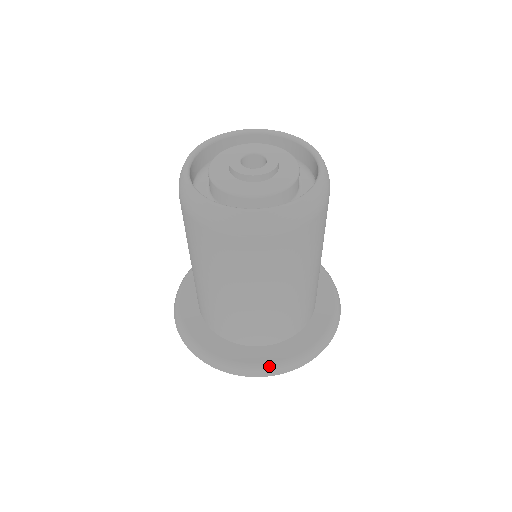
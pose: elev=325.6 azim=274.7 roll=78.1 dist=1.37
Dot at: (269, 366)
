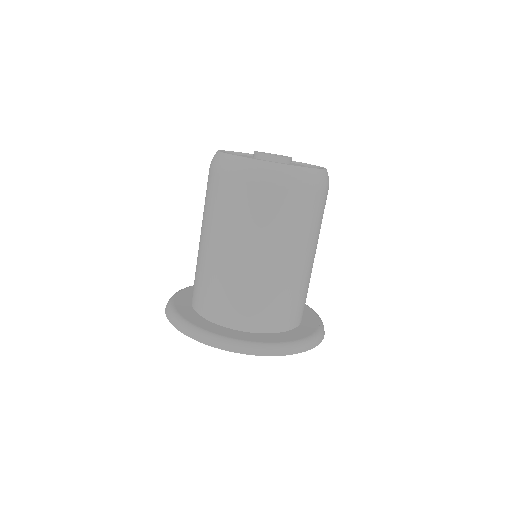
Dot at: (230, 340)
